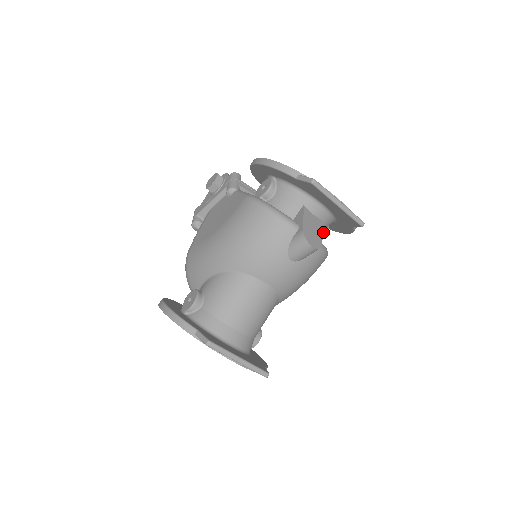
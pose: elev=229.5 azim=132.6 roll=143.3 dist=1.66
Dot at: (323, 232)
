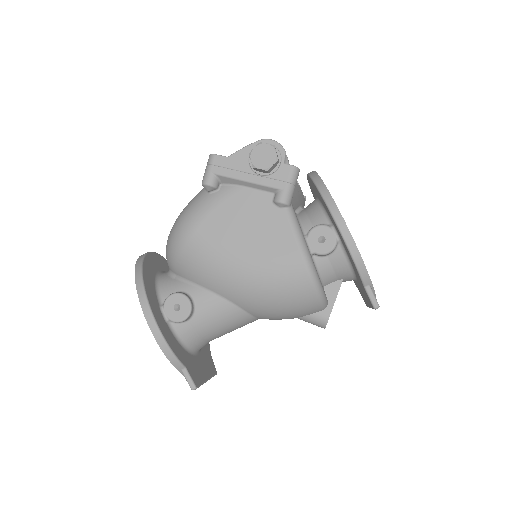
Dot at: occluded
